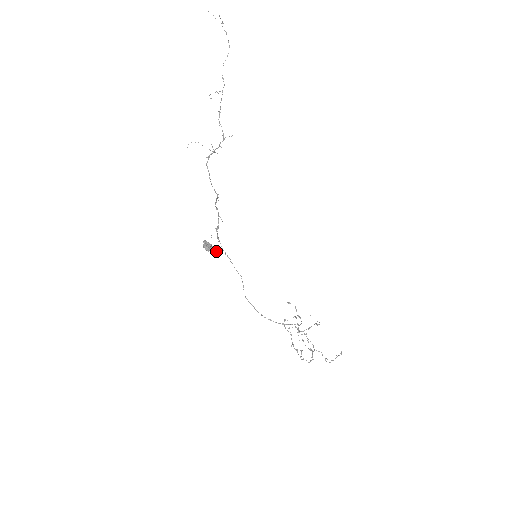
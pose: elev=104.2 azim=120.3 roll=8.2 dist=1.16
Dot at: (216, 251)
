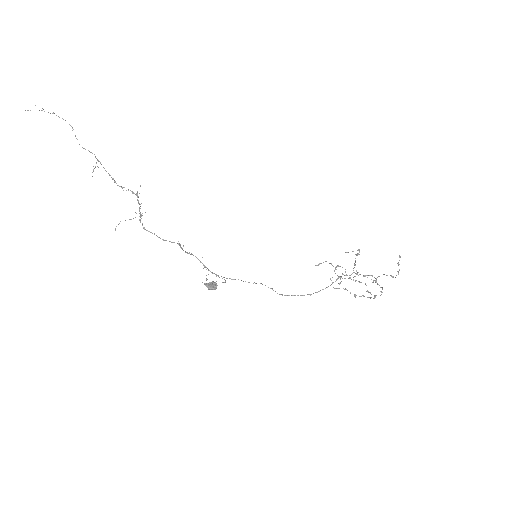
Dot at: occluded
